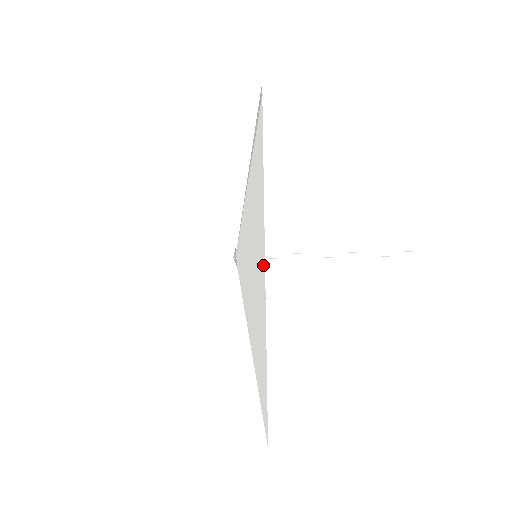
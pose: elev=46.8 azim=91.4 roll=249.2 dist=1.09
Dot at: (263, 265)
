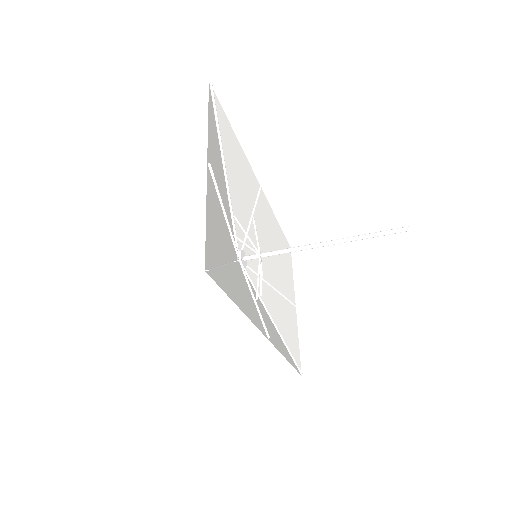
Dot at: (257, 326)
